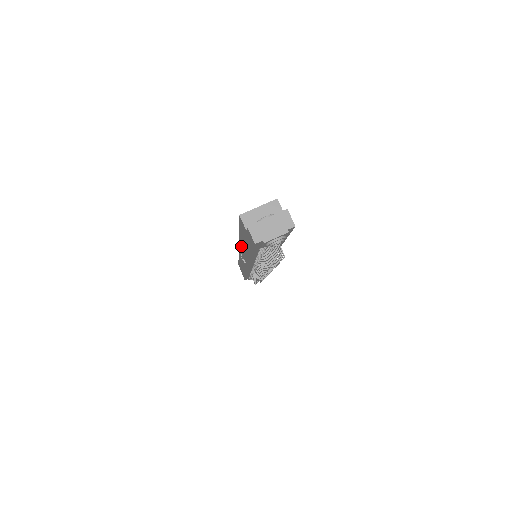
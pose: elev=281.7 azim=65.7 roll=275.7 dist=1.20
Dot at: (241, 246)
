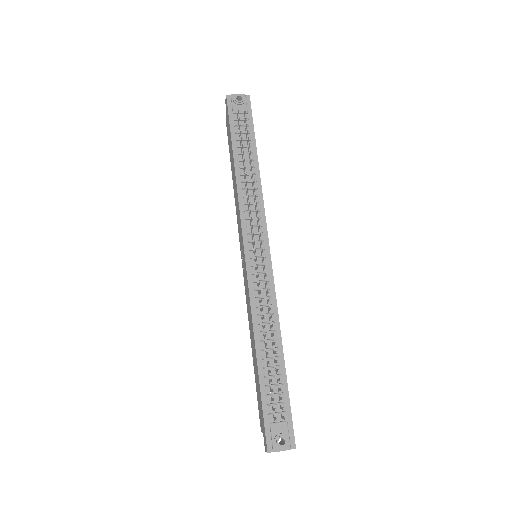
Dot at: (236, 205)
